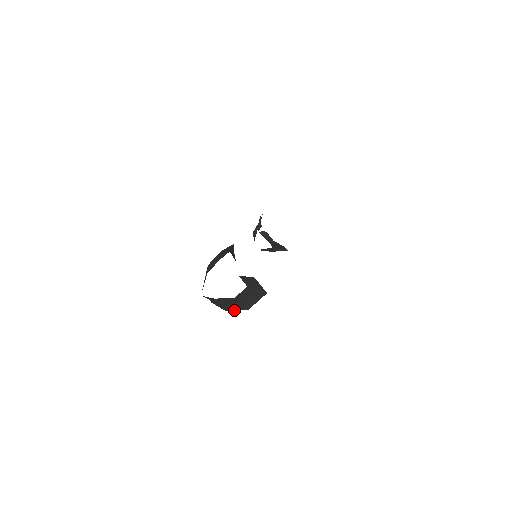
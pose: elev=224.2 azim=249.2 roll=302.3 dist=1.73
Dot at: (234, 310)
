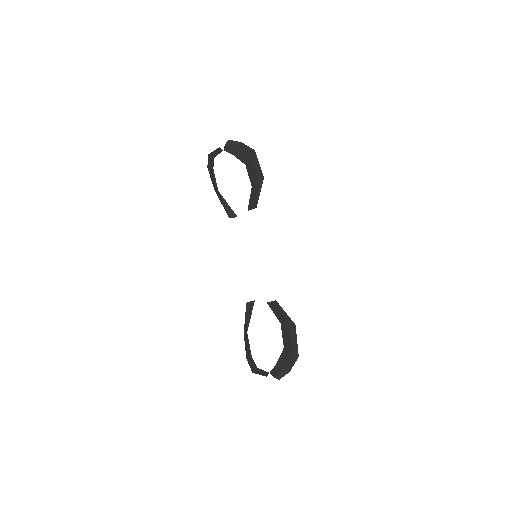
Dot at: (292, 366)
